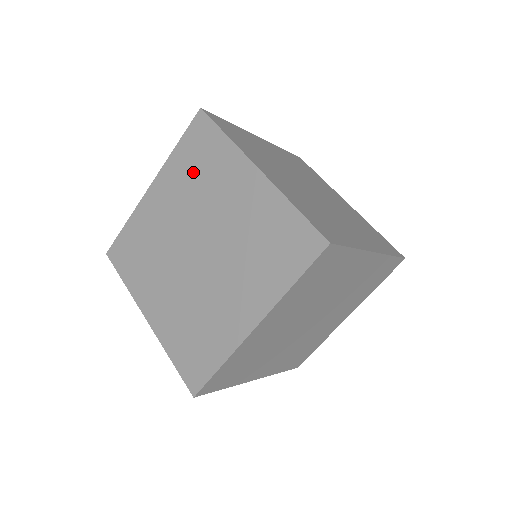
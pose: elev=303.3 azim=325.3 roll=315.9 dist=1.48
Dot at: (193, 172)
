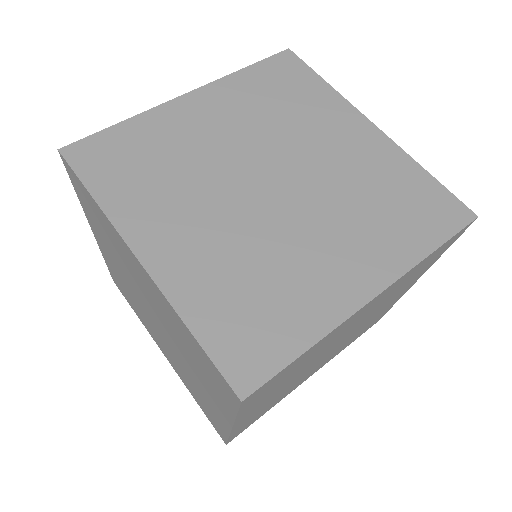
Dot at: (271, 100)
